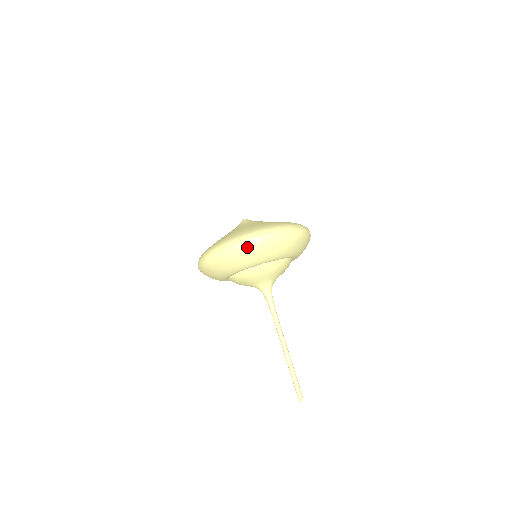
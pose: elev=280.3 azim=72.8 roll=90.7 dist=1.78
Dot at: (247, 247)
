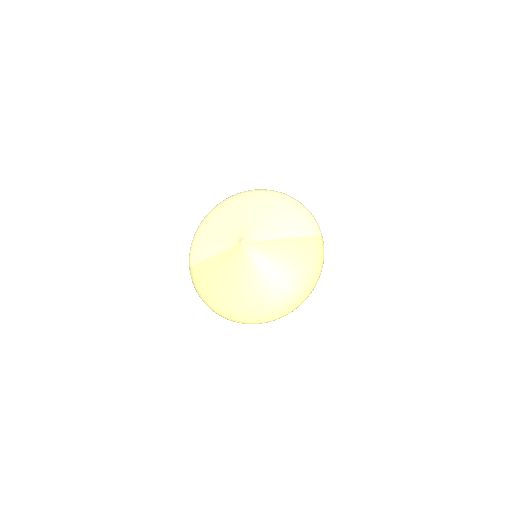
Dot at: occluded
